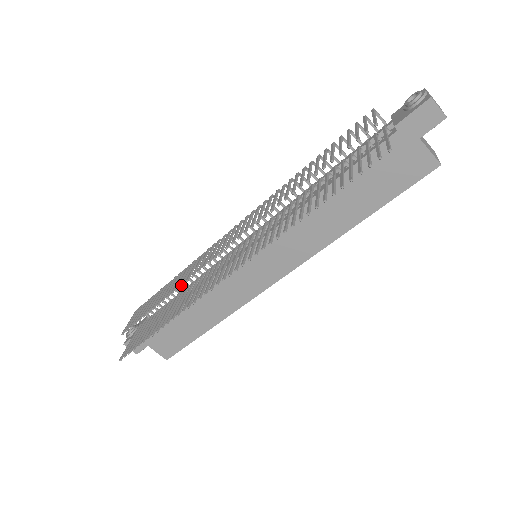
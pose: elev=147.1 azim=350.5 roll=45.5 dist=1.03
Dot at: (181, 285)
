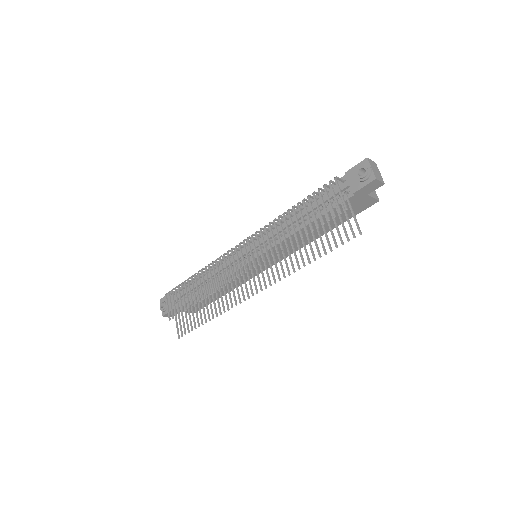
Dot at: occluded
